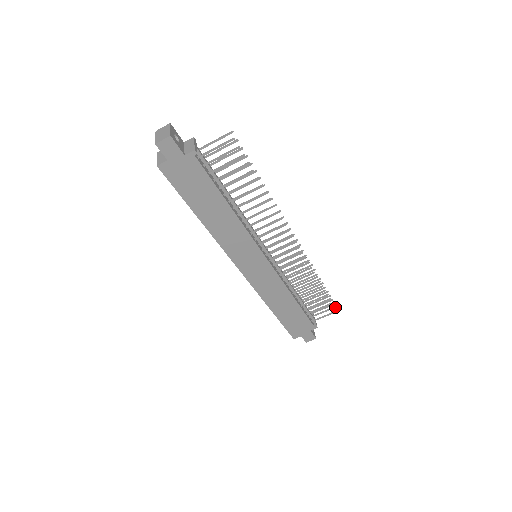
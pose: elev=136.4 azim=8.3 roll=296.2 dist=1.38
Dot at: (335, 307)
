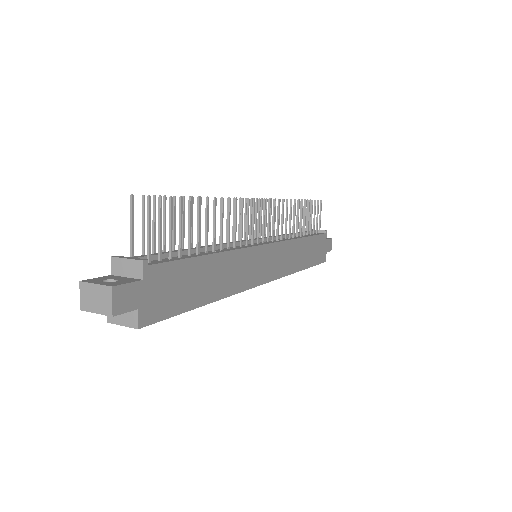
Dot at: (318, 201)
